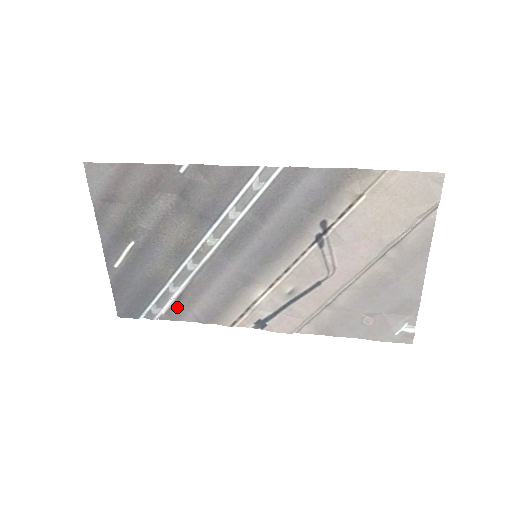
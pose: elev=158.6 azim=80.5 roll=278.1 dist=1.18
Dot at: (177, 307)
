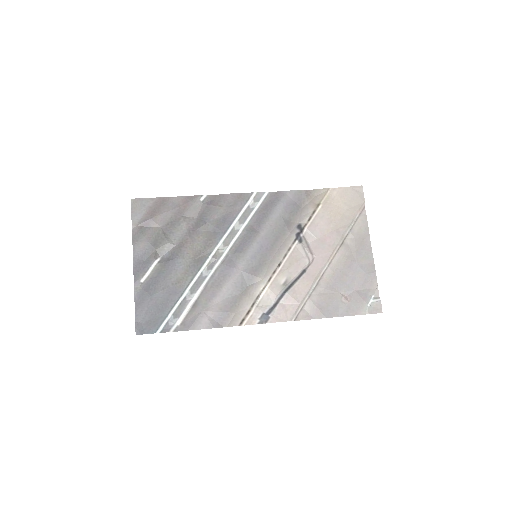
Dot at: (192, 315)
